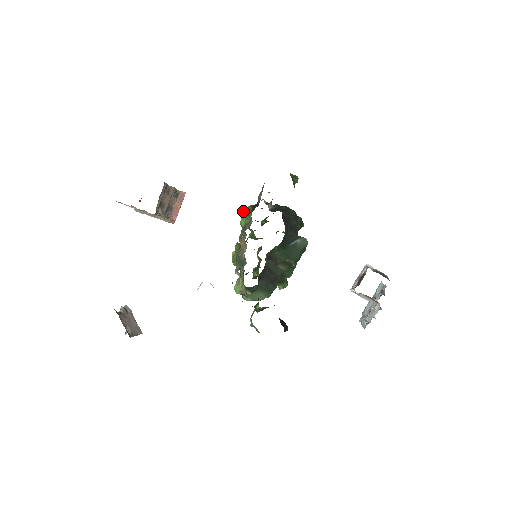
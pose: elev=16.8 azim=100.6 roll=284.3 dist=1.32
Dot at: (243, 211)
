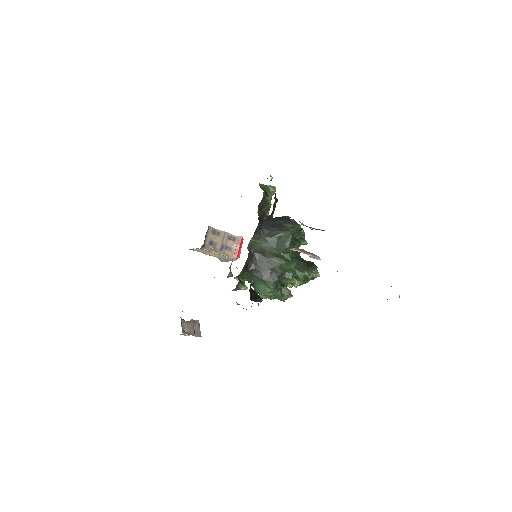
Dot at: occluded
